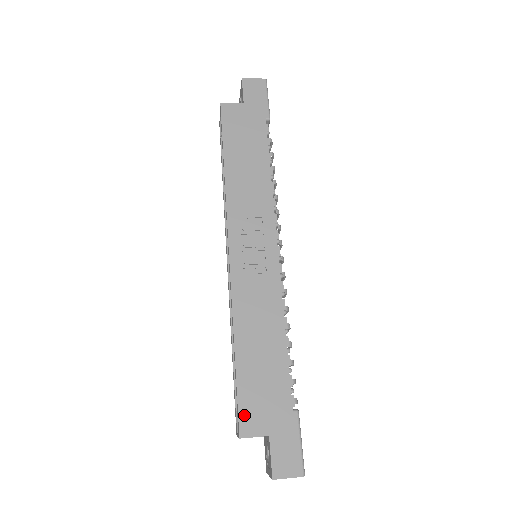
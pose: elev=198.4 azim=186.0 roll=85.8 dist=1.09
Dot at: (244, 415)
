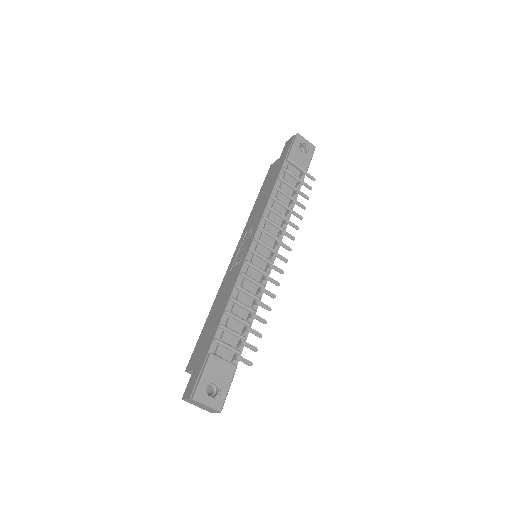
Dot at: (192, 357)
